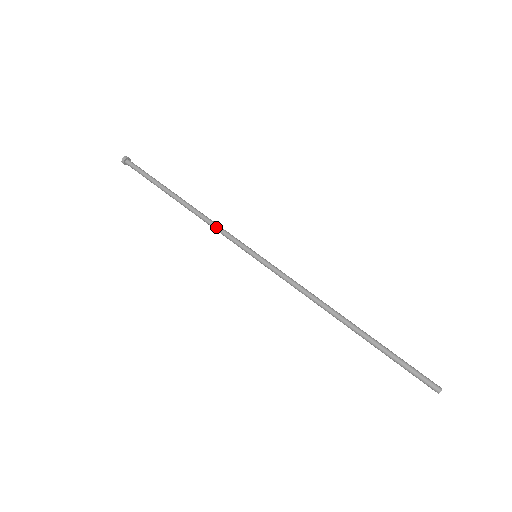
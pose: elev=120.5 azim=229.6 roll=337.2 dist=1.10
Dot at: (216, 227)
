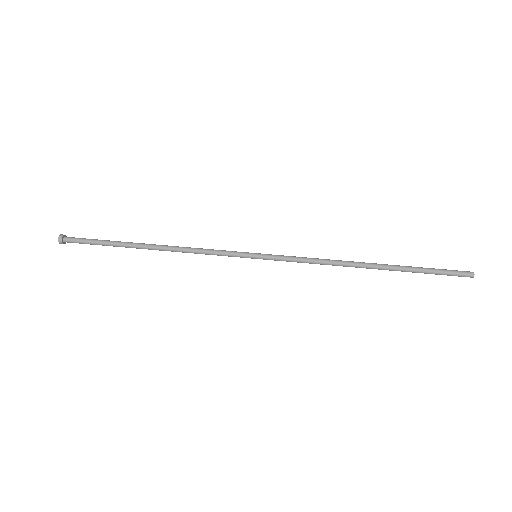
Dot at: (202, 252)
